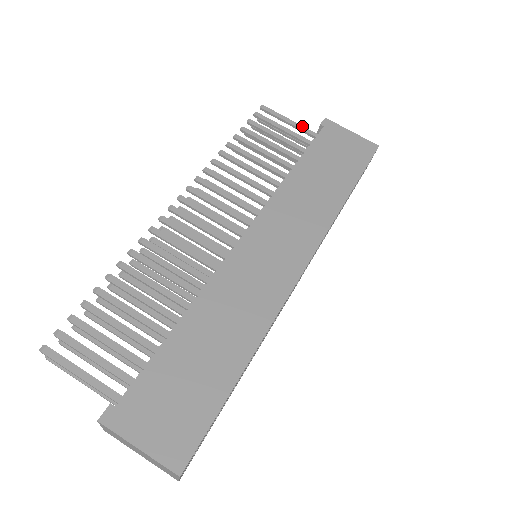
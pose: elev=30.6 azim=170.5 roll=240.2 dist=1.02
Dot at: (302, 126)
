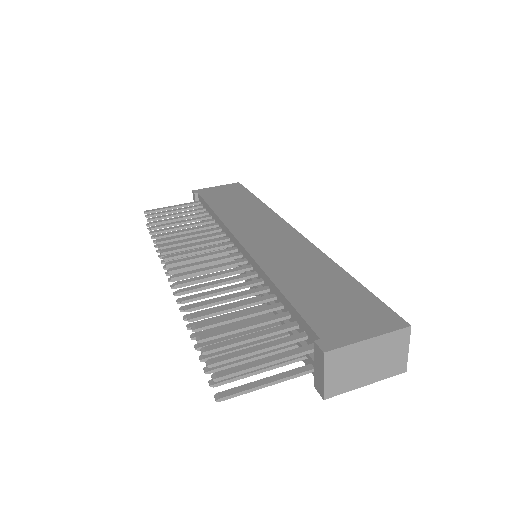
Dot at: (183, 204)
